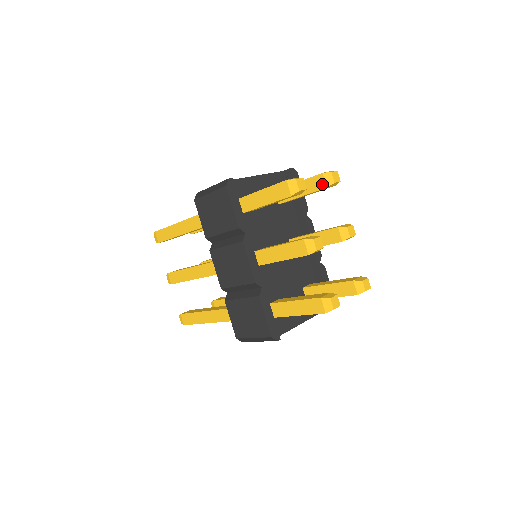
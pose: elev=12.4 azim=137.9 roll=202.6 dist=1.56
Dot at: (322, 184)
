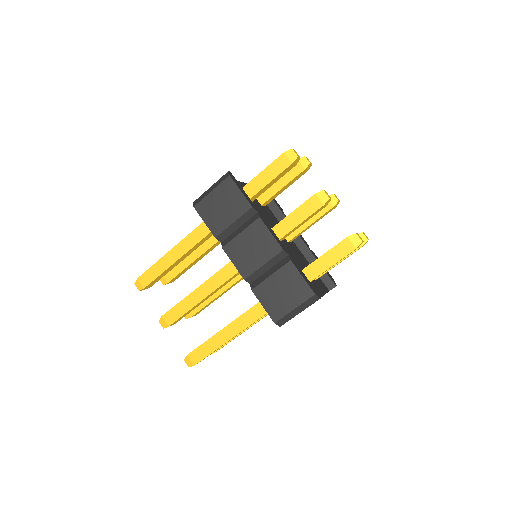
Dot at: (300, 168)
